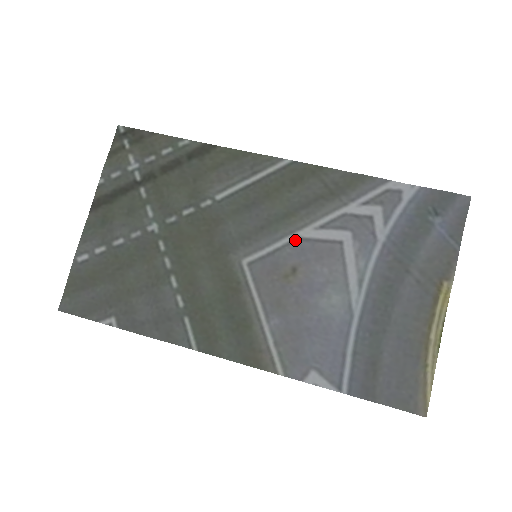
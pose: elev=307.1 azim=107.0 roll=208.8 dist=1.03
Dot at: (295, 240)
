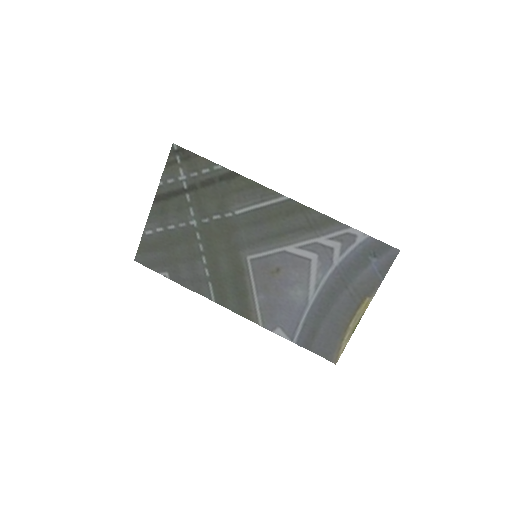
Dot at: (282, 252)
